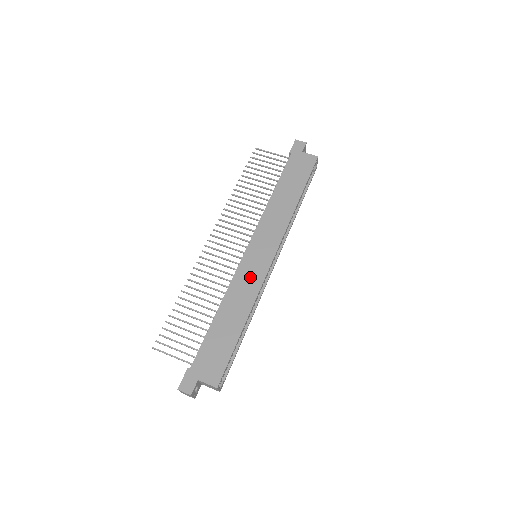
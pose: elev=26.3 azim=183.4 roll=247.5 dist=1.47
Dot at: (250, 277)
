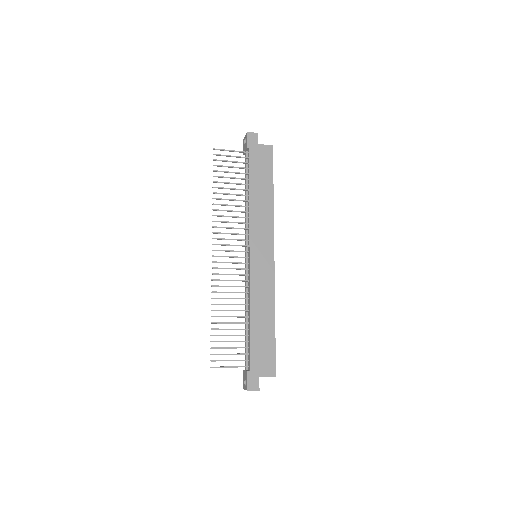
Dot at: (263, 278)
